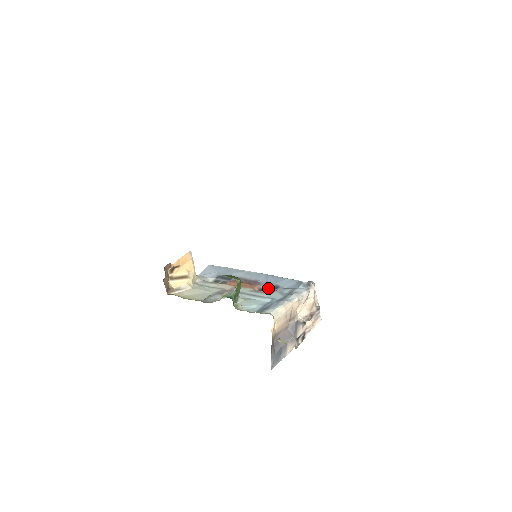
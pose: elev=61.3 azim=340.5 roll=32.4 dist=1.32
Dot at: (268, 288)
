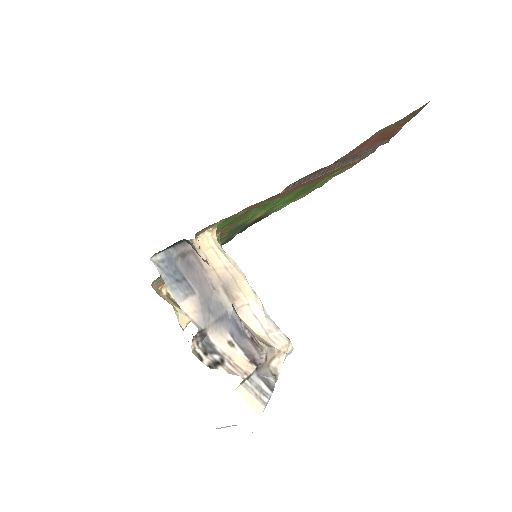
Dot at: occluded
